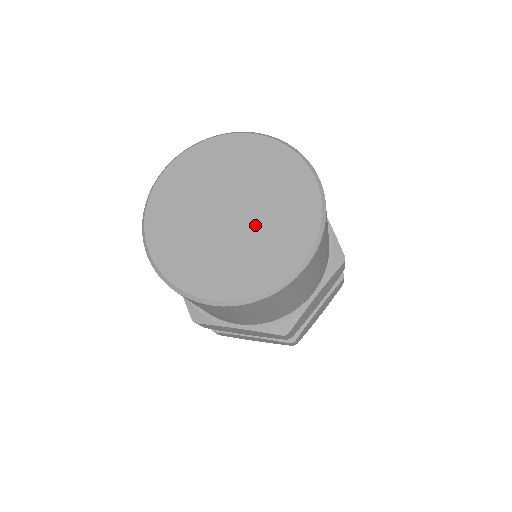
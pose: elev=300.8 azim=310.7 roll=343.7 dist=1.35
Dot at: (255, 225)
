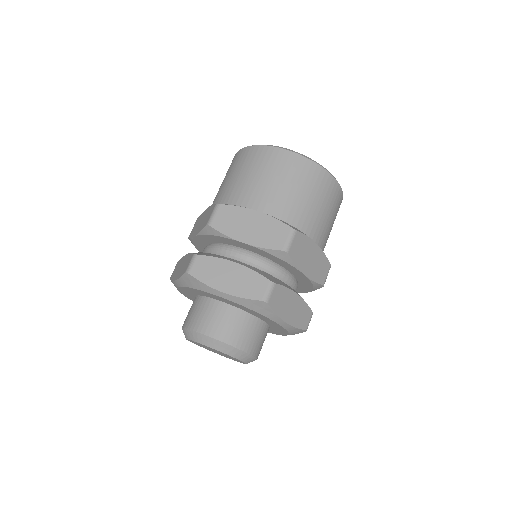
Dot at: occluded
